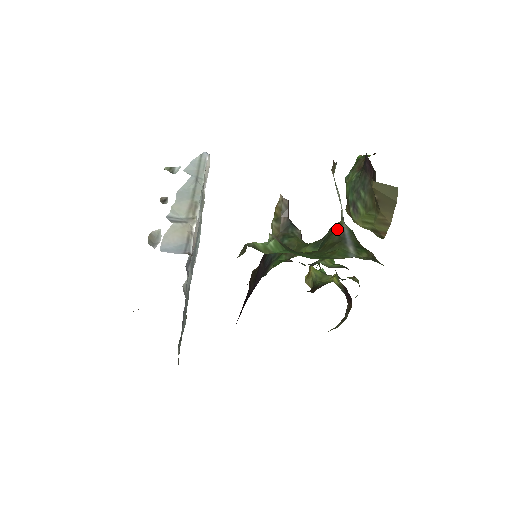
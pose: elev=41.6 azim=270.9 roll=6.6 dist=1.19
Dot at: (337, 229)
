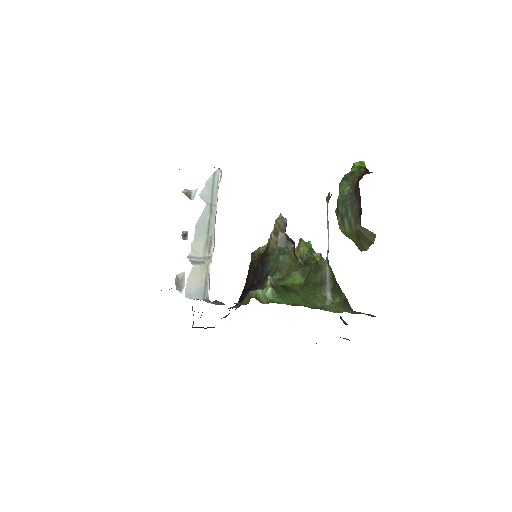
Dot at: (321, 270)
